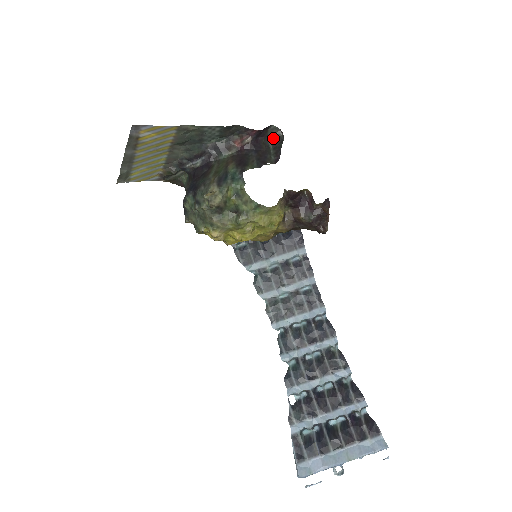
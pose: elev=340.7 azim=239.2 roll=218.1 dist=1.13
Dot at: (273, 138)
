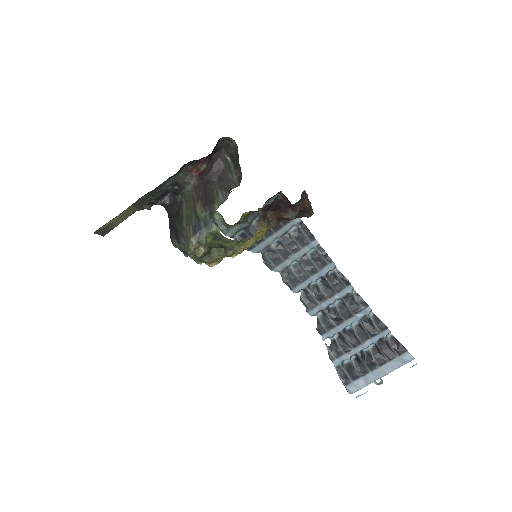
Dot at: (227, 148)
